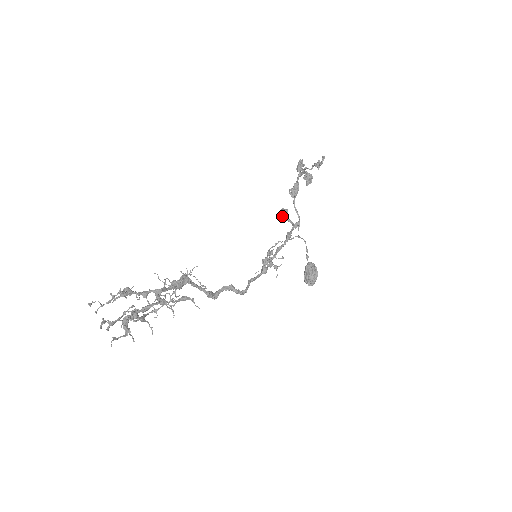
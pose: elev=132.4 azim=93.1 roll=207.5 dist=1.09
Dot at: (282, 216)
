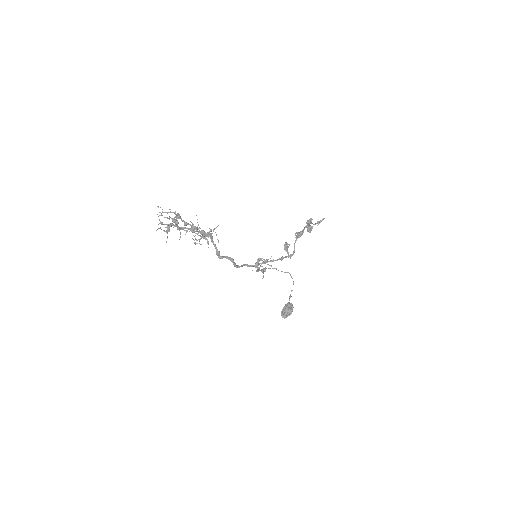
Dot at: (284, 247)
